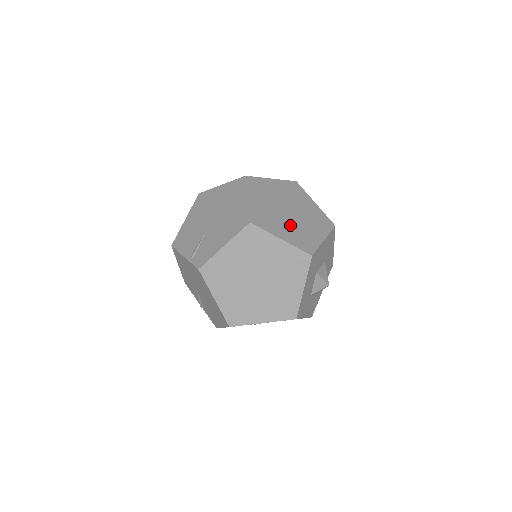
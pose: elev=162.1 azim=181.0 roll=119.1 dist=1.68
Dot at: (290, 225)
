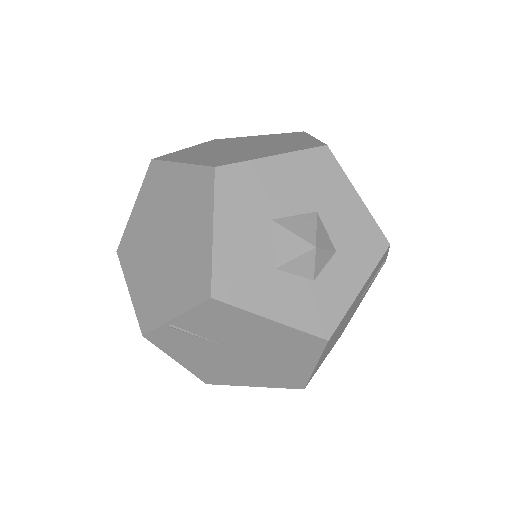
Dot at: (221, 154)
